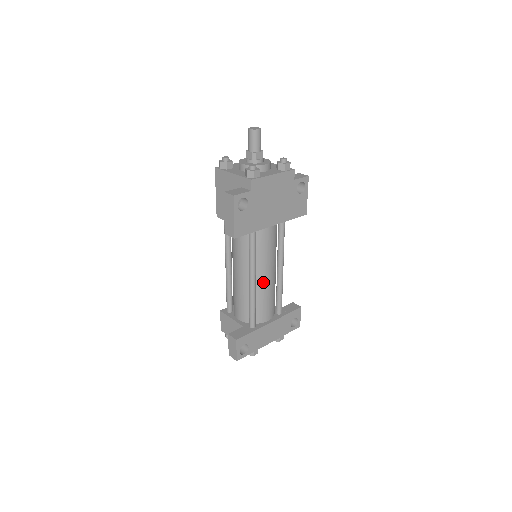
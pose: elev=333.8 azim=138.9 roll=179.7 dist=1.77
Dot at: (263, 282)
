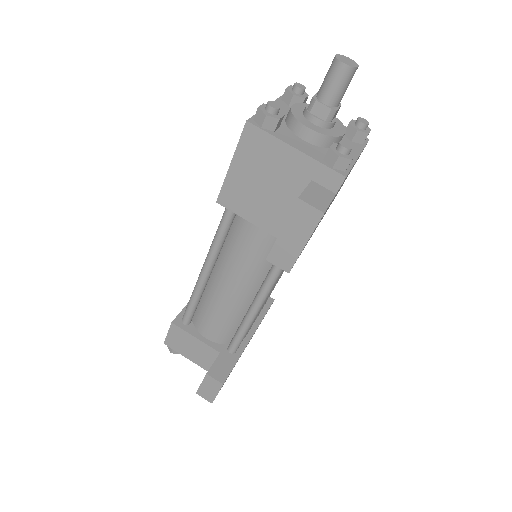
Dot at: occluded
